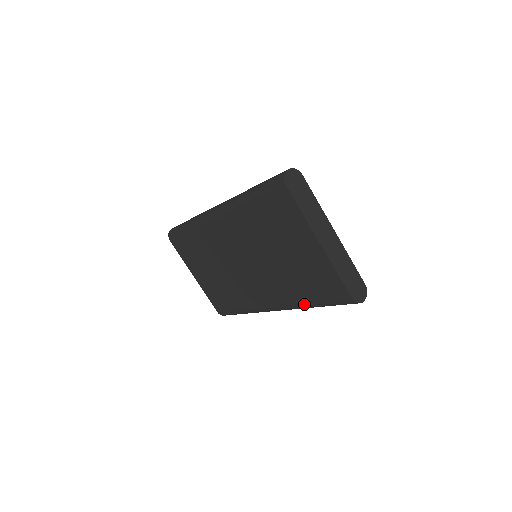
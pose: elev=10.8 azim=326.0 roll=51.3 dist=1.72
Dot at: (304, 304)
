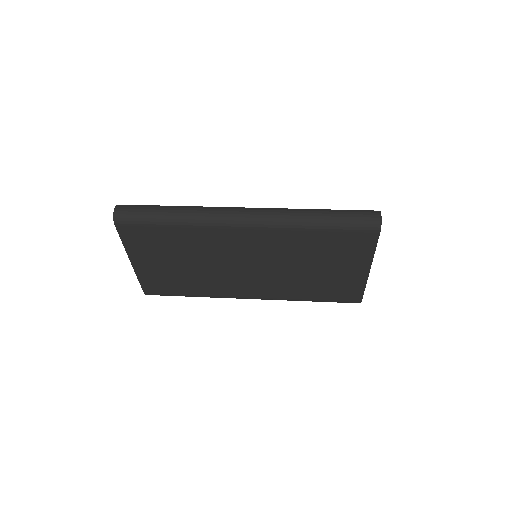
Dot at: (301, 300)
